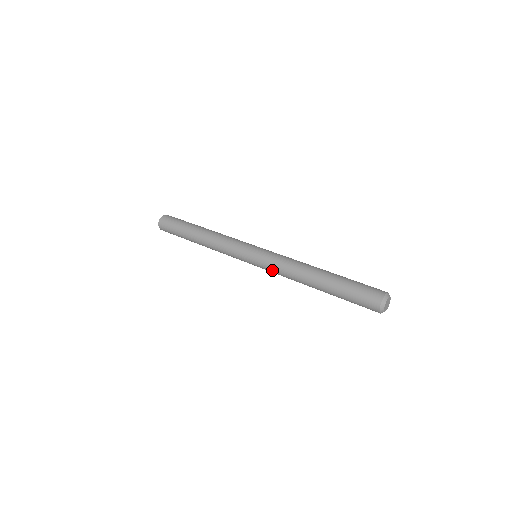
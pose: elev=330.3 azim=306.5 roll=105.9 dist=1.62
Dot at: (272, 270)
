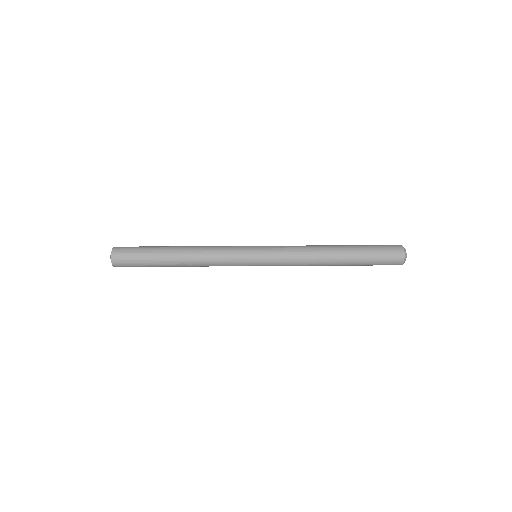
Dot at: occluded
